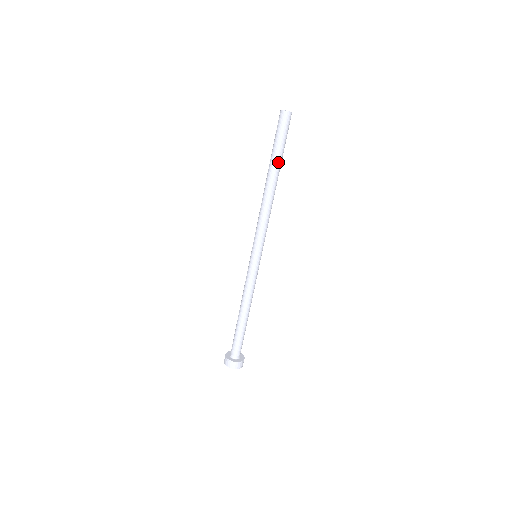
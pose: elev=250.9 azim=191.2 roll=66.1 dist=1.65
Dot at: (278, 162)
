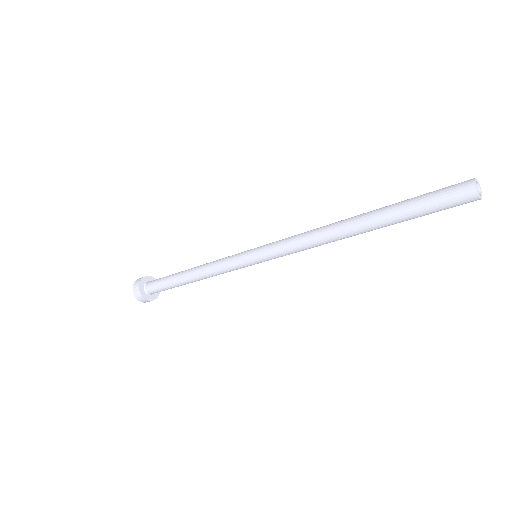
Dot at: (388, 222)
